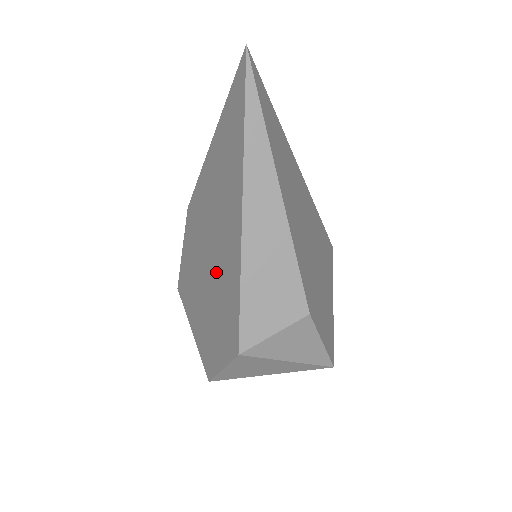
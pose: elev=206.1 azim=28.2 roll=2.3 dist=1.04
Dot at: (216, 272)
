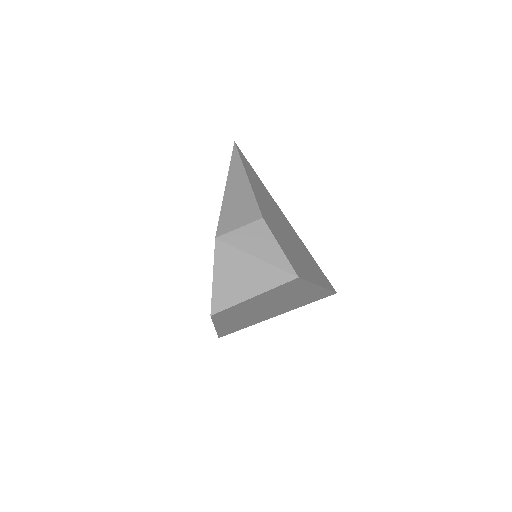
Dot at: occluded
